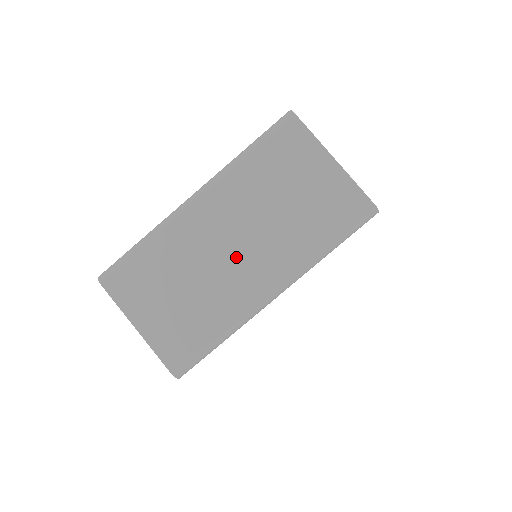
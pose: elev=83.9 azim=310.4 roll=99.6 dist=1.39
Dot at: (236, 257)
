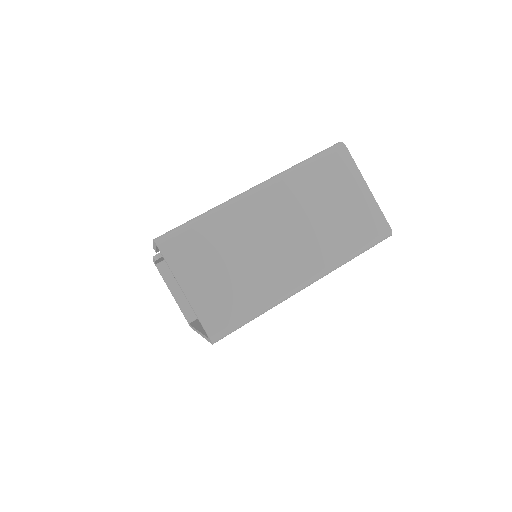
Dot at: (283, 247)
